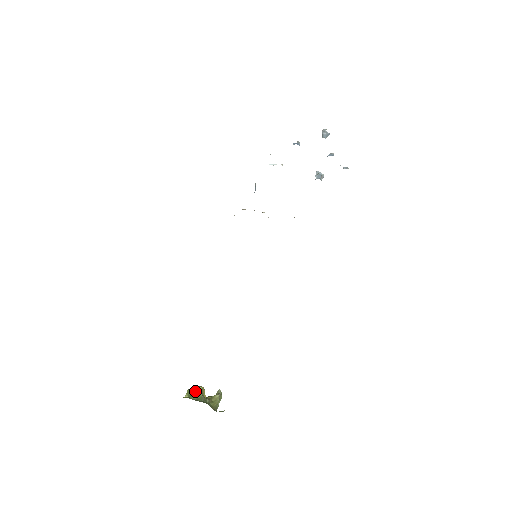
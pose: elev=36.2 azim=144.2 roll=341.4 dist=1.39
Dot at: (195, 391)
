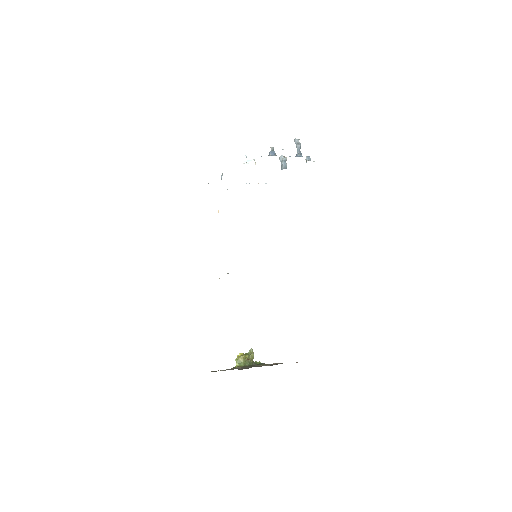
Dot at: (241, 360)
